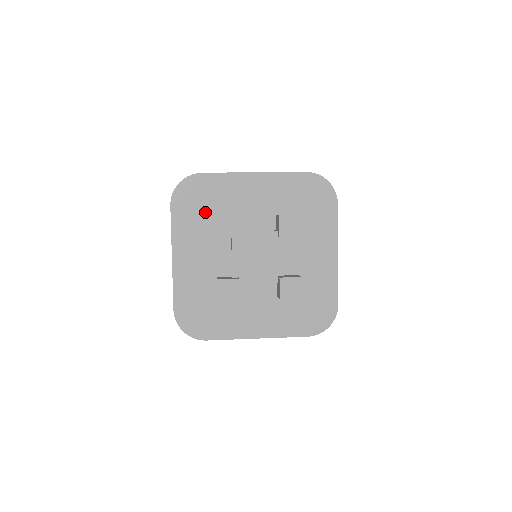
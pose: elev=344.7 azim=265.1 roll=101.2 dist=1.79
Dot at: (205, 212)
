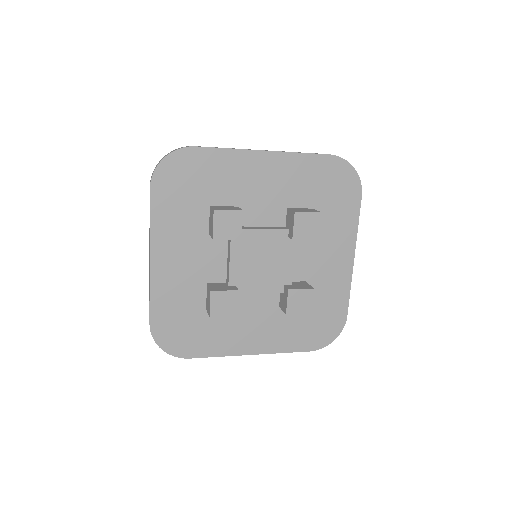
Dot at: (197, 200)
